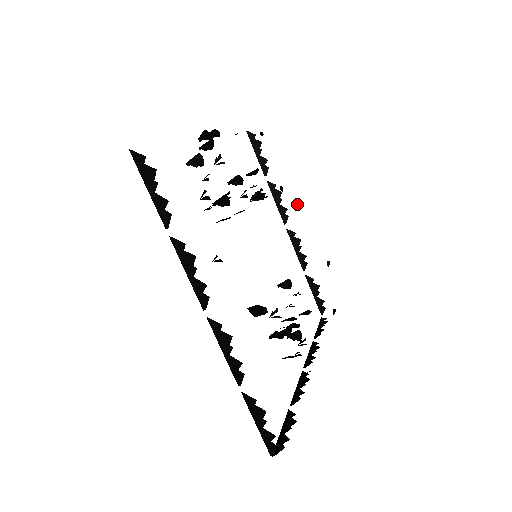
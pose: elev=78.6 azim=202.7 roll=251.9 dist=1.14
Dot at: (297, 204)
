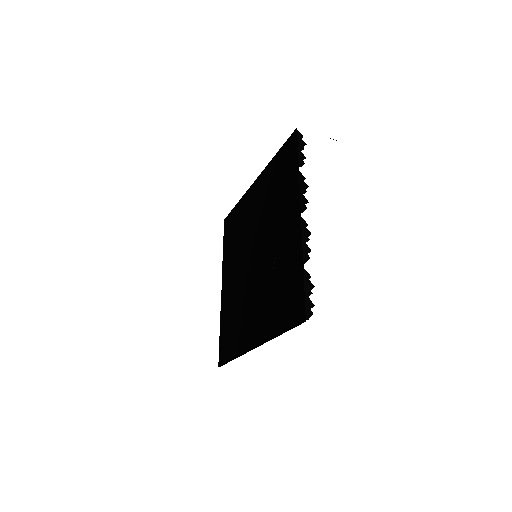
Dot at: occluded
